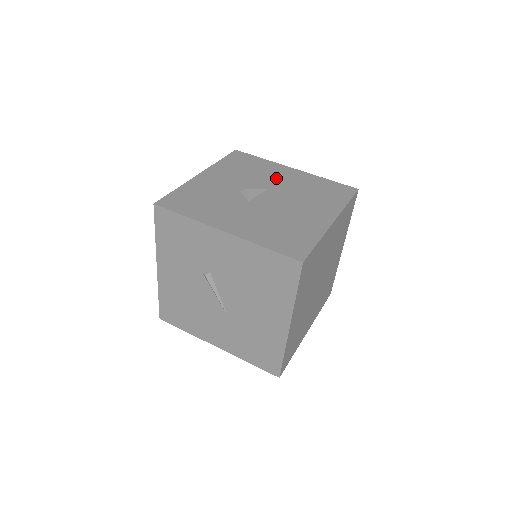
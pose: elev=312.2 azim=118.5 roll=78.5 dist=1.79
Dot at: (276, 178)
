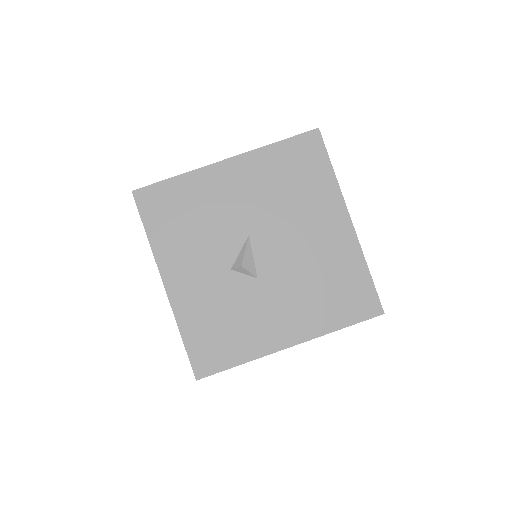
Dot at: (233, 204)
